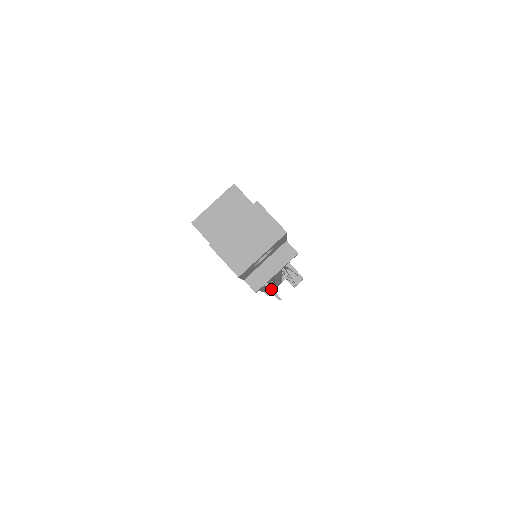
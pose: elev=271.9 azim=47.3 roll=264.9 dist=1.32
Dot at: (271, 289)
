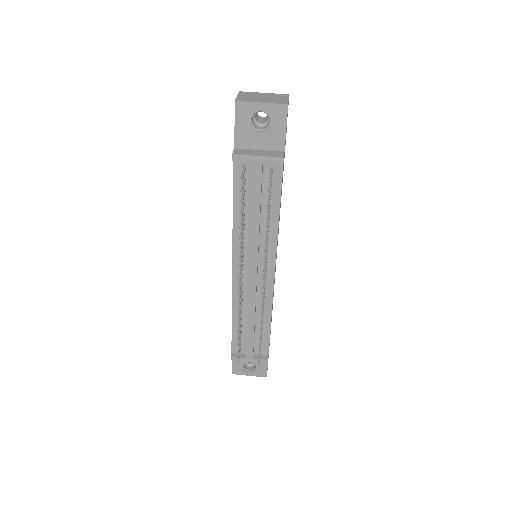
Dot at: (244, 172)
